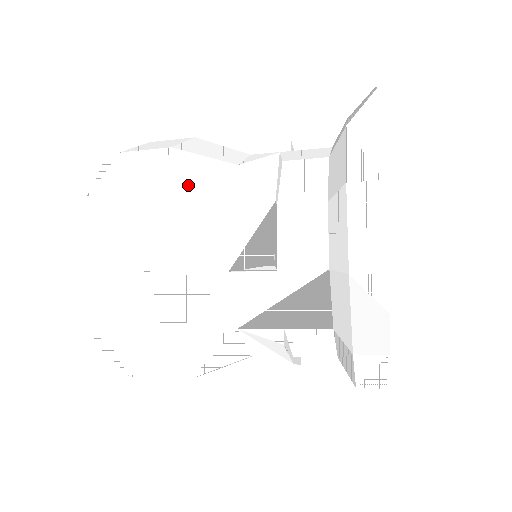
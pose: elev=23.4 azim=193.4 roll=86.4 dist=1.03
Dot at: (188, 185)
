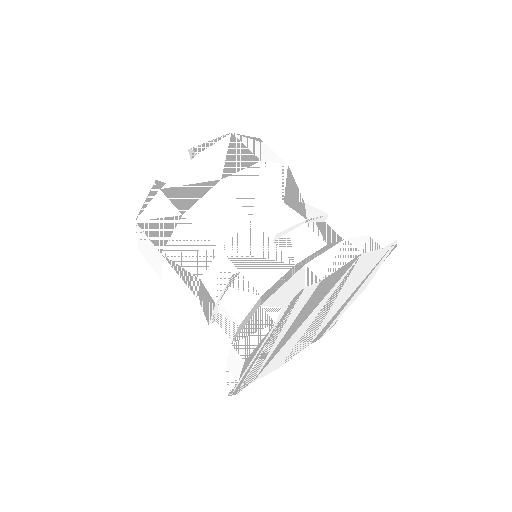
Dot at: (279, 178)
